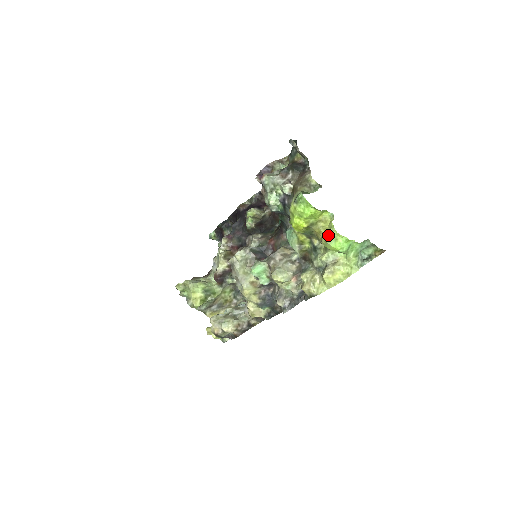
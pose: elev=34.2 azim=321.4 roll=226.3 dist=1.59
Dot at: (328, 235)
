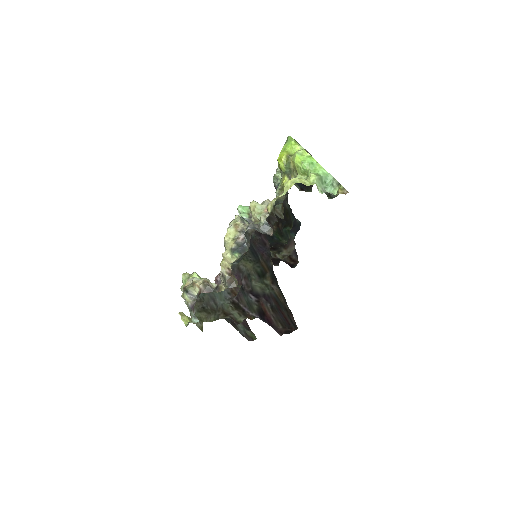
Dot at: (297, 151)
